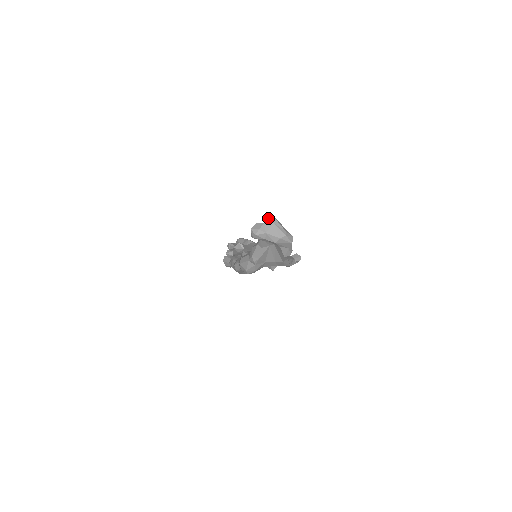
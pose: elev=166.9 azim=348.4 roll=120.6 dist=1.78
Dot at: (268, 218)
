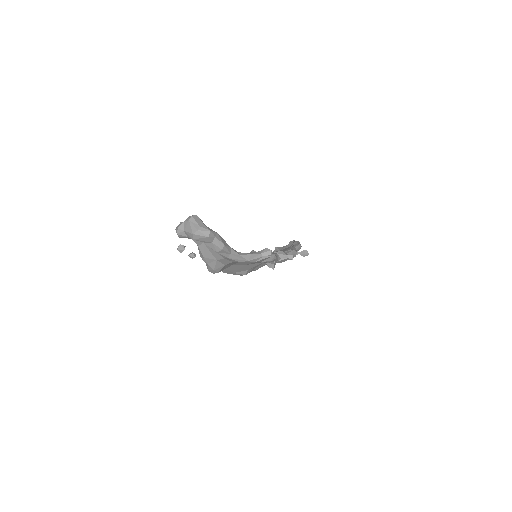
Dot at: (189, 216)
